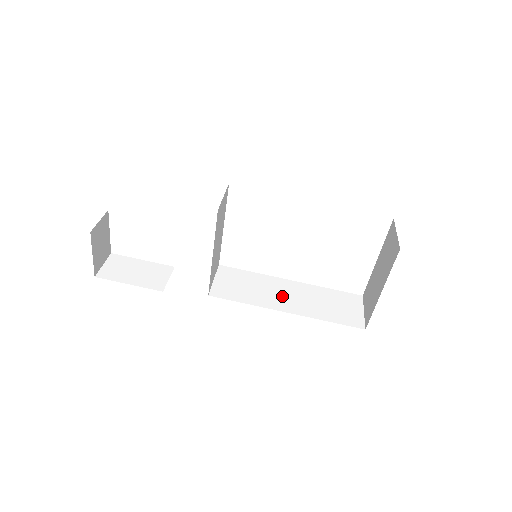
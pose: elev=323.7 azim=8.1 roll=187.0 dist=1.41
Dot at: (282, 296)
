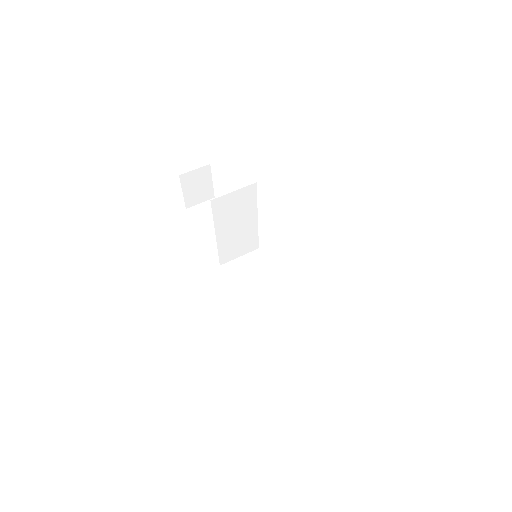
Dot at: (269, 303)
